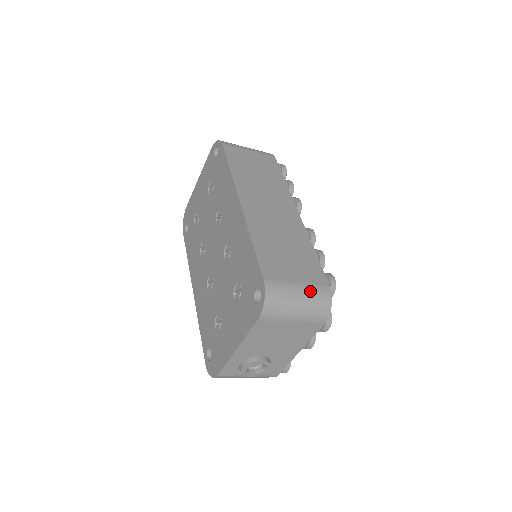
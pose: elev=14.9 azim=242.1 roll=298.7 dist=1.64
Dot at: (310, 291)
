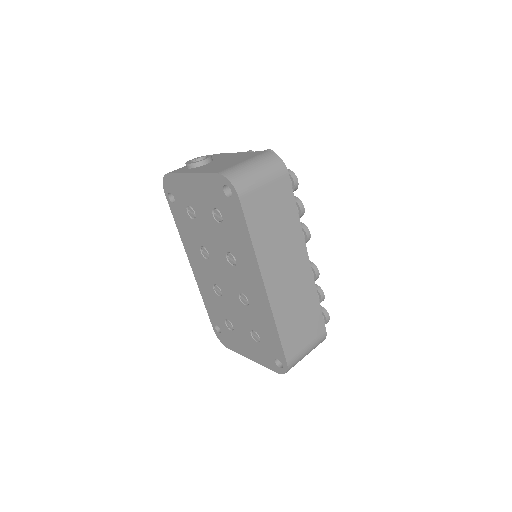
Dot at: (314, 346)
